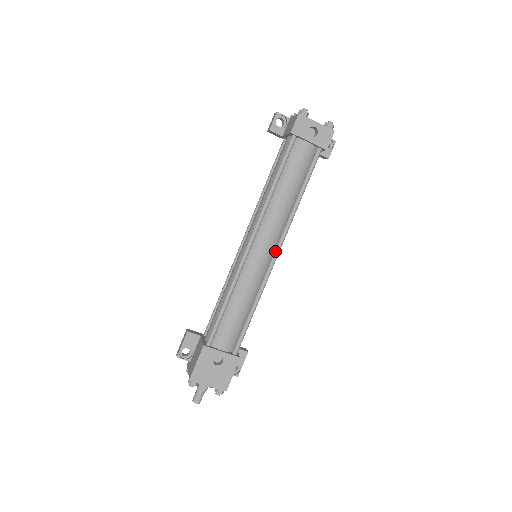
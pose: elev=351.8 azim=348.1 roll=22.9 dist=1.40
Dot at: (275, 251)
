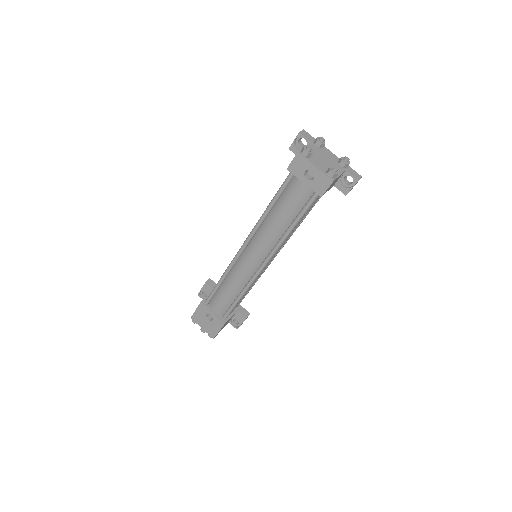
Dot at: (262, 264)
